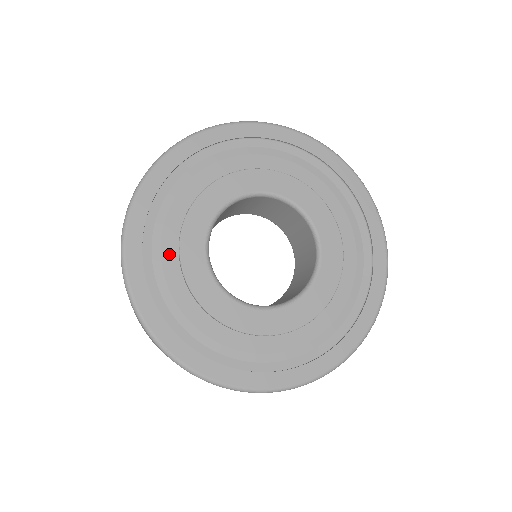
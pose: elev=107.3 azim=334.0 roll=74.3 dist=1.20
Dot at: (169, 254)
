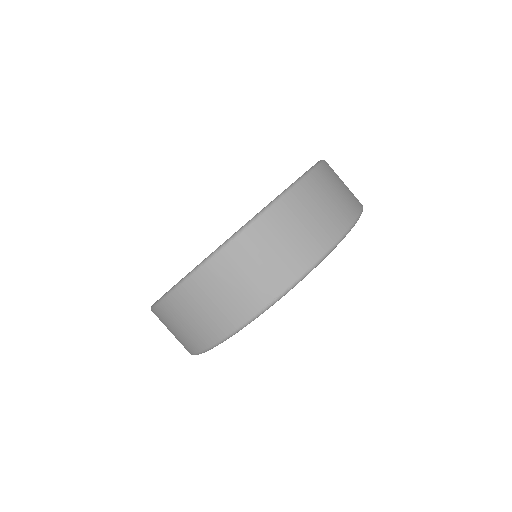
Dot at: occluded
